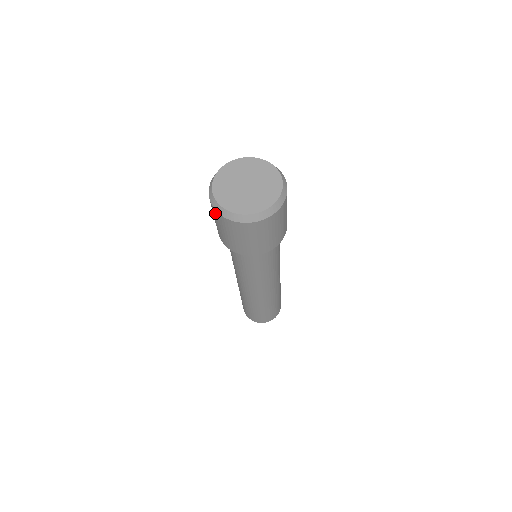
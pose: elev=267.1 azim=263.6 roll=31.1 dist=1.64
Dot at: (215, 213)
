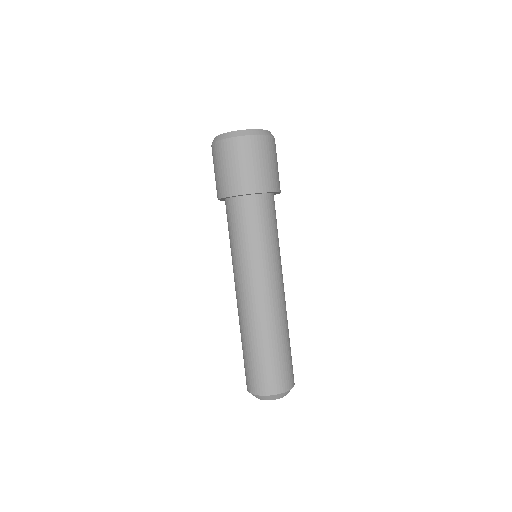
Dot at: (216, 149)
